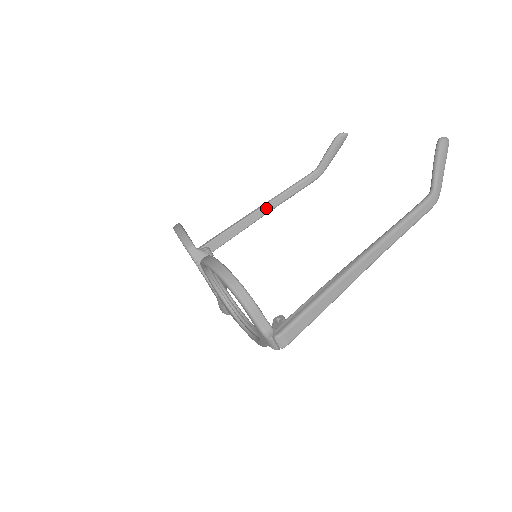
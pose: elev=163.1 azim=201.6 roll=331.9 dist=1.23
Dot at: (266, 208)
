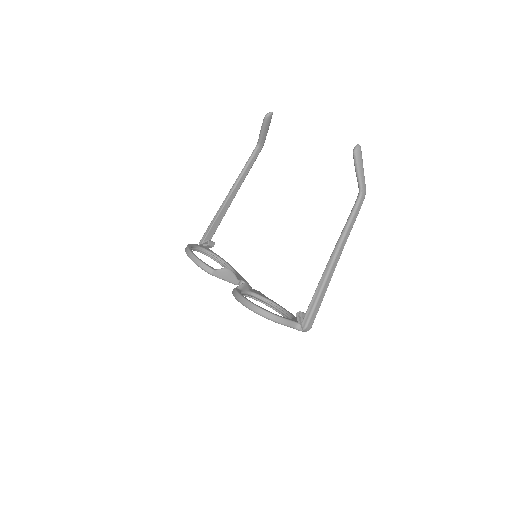
Dot at: (234, 192)
